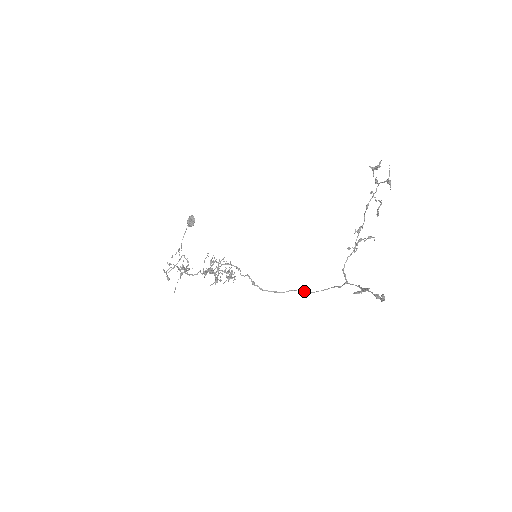
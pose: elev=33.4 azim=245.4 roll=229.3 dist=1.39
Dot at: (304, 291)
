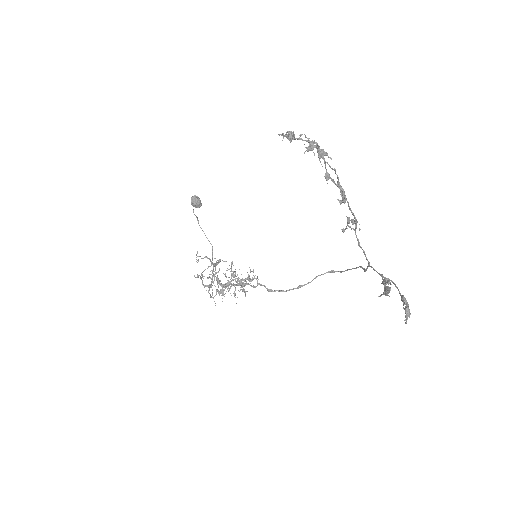
Dot at: occluded
